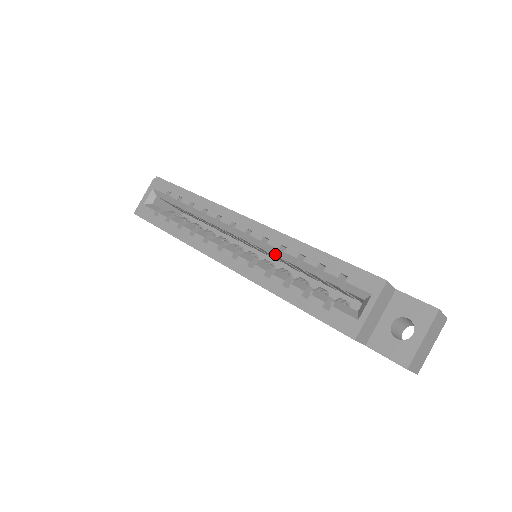
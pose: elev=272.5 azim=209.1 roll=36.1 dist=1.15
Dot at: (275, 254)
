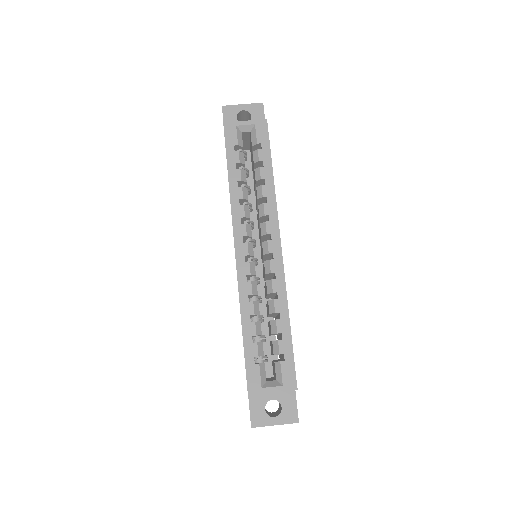
Dot at: (268, 290)
